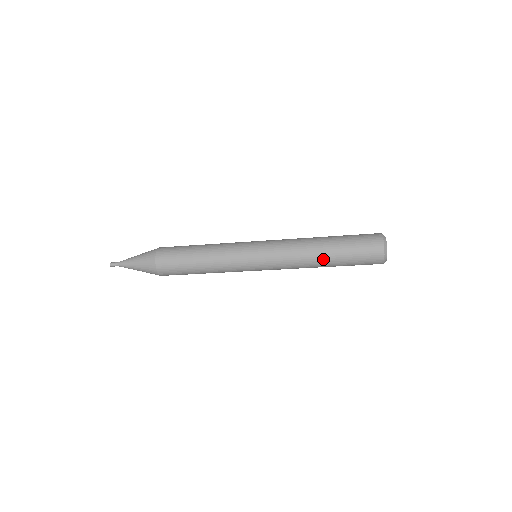
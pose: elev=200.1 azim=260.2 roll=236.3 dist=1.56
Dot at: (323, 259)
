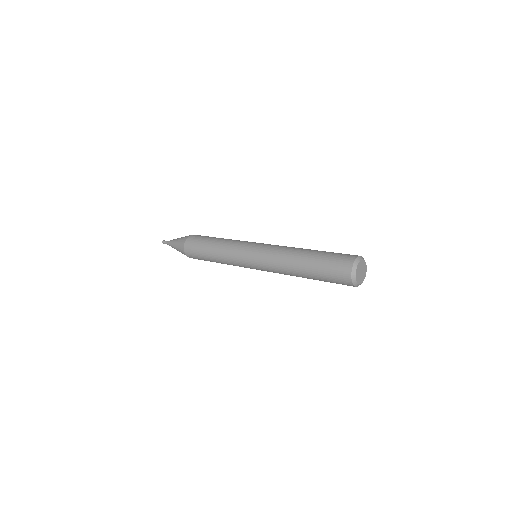
Dot at: (303, 277)
